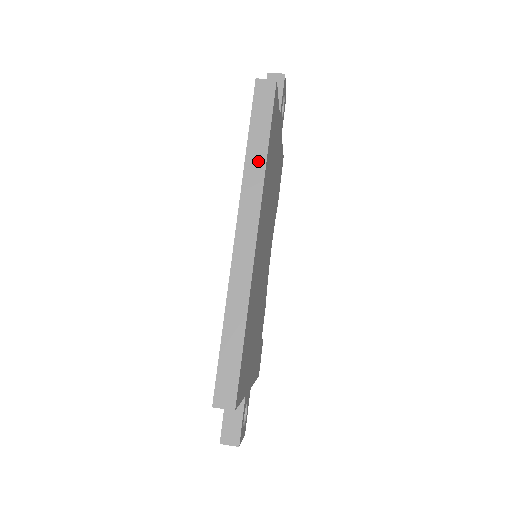
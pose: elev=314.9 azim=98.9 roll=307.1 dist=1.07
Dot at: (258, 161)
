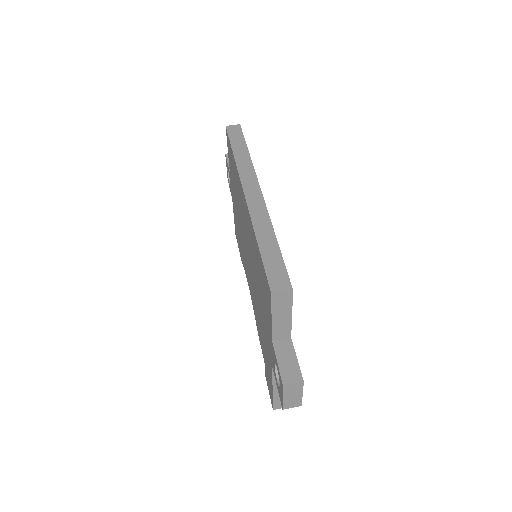
Dot at: (244, 157)
